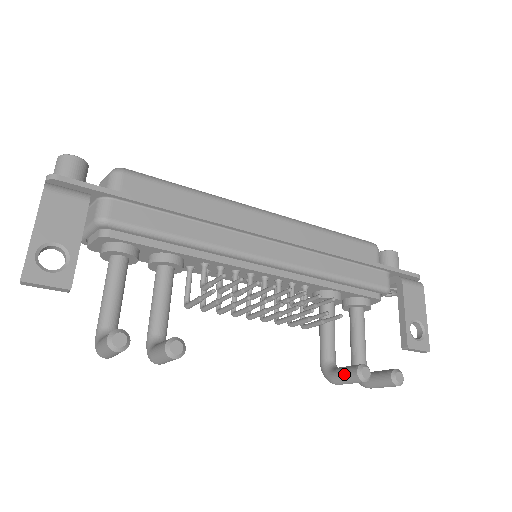
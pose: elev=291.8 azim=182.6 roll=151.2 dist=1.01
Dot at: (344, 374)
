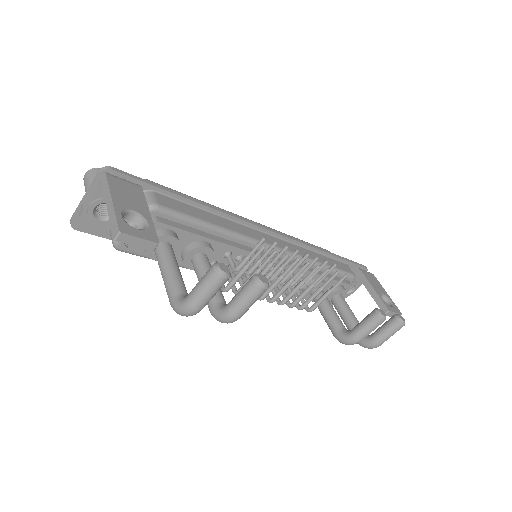
Dot at: (365, 323)
